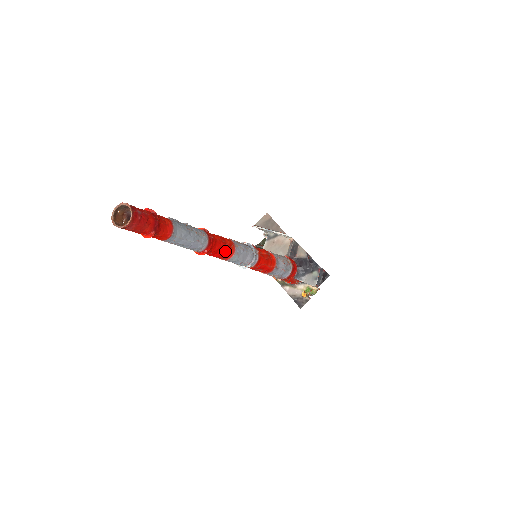
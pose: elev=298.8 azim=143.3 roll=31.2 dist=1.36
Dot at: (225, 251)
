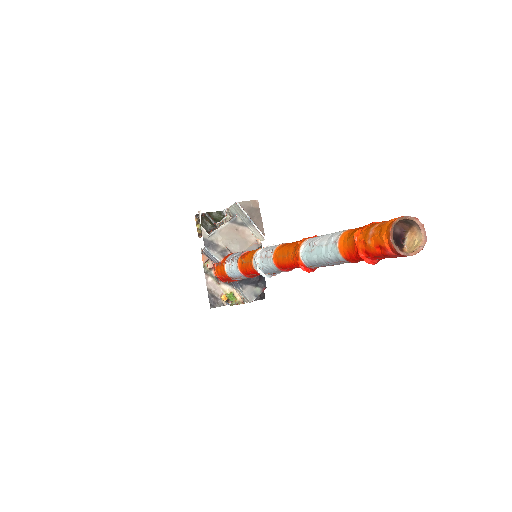
Dot at: occluded
